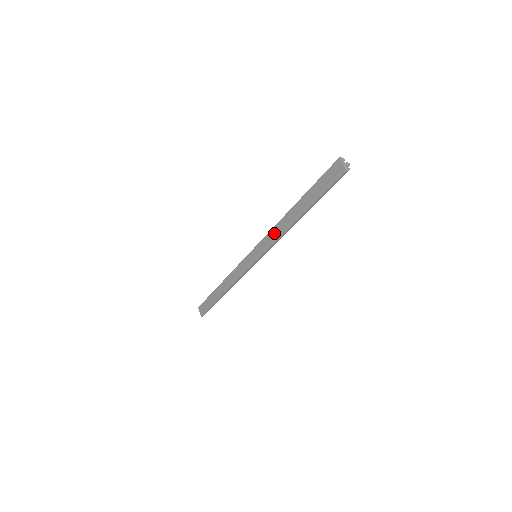
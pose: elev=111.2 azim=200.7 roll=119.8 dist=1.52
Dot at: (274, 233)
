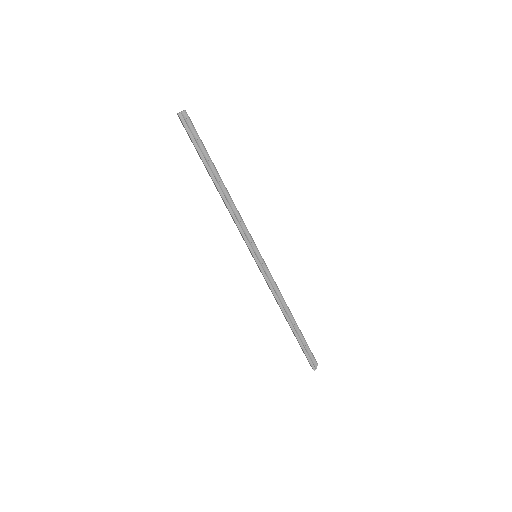
Dot at: occluded
